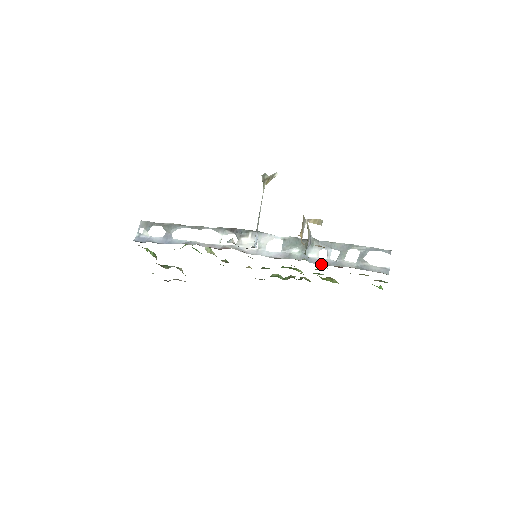
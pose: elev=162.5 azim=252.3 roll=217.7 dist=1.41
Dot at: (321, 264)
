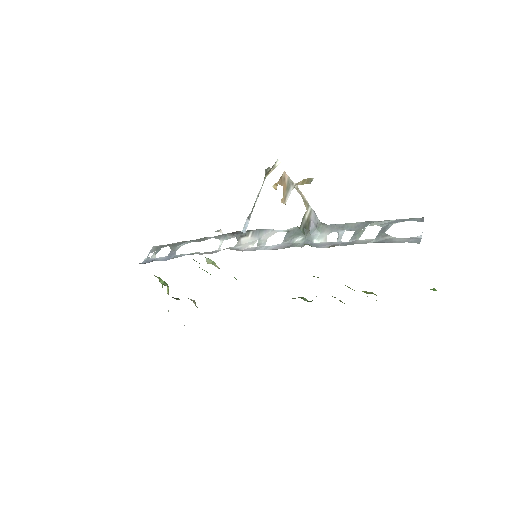
Dot at: (327, 247)
